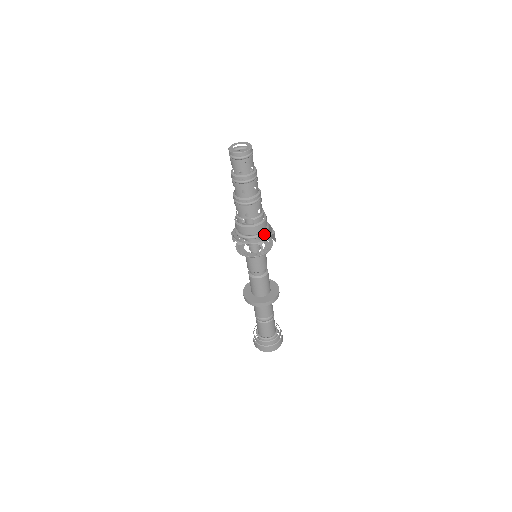
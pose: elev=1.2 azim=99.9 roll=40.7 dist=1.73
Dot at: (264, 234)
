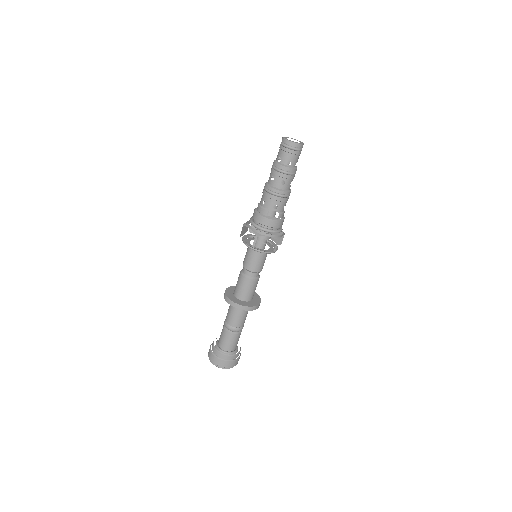
Dot at: occluded
